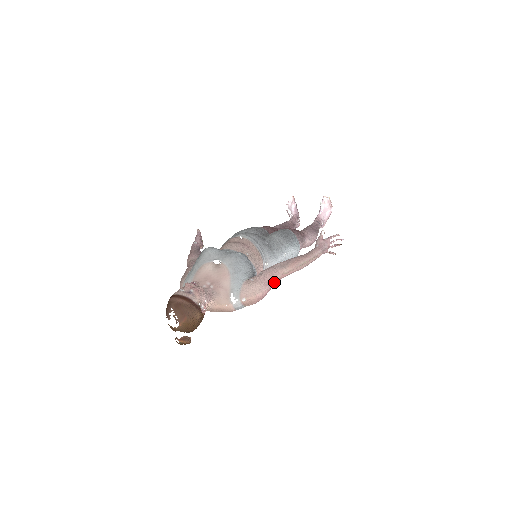
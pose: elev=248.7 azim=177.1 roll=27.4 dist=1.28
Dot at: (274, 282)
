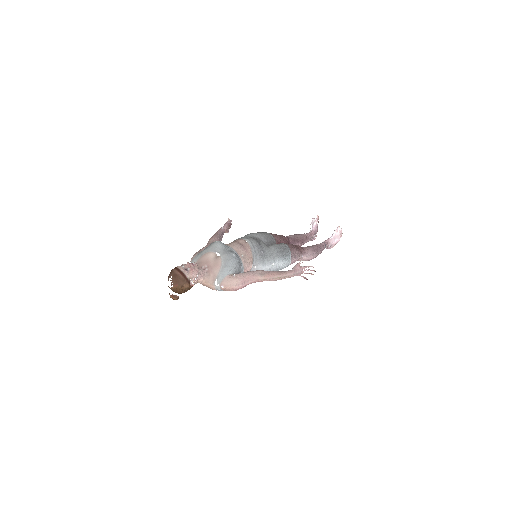
Dot at: (249, 283)
